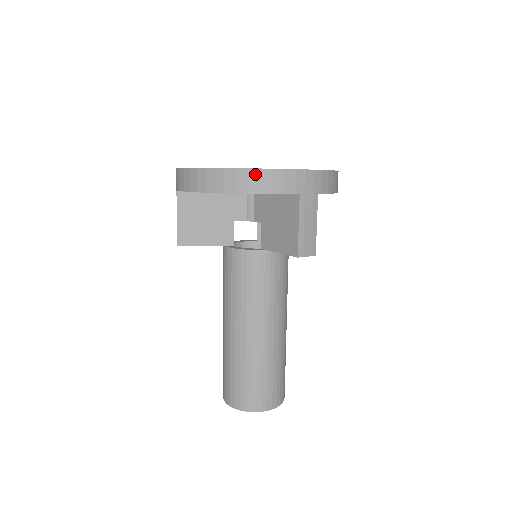
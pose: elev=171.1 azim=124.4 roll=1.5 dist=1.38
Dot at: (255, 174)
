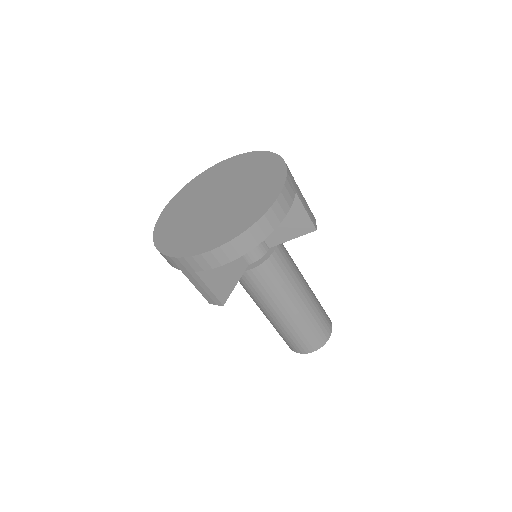
Dot at: (276, 206)
